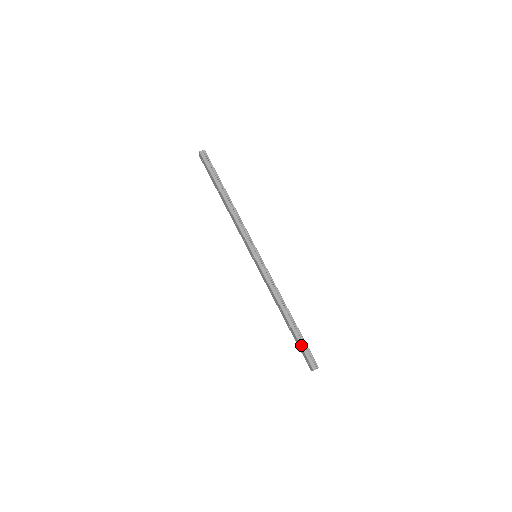
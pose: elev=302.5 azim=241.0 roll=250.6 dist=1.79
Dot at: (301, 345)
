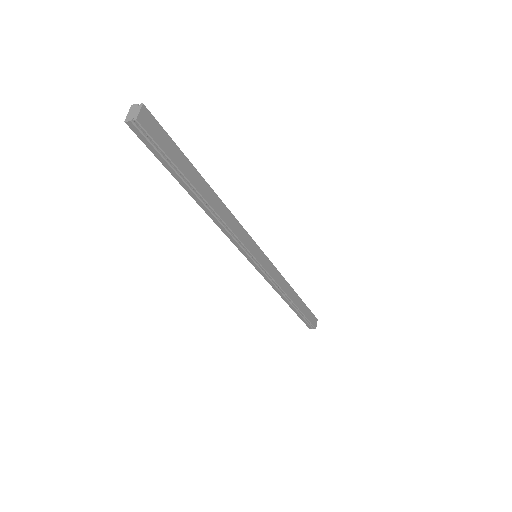
Dot at: occluded
